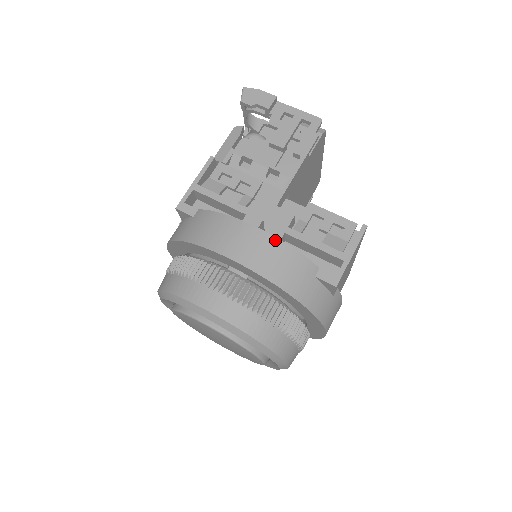
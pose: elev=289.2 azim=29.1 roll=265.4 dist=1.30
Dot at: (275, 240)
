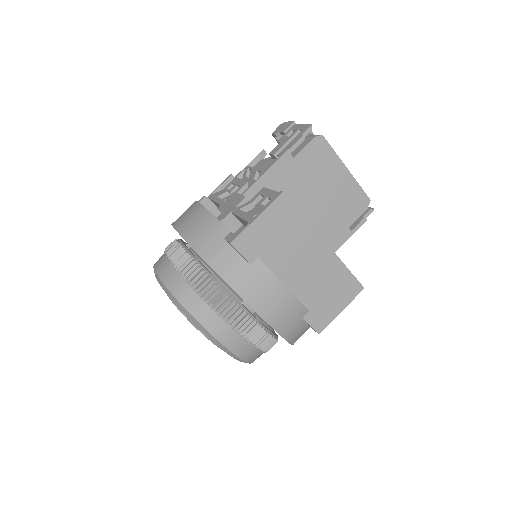
Dot at: (202, 209)
